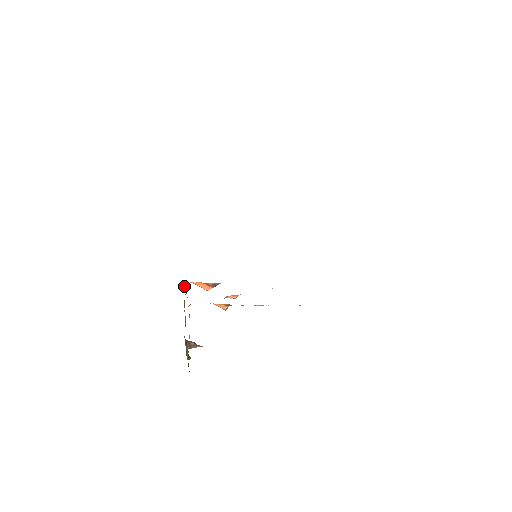
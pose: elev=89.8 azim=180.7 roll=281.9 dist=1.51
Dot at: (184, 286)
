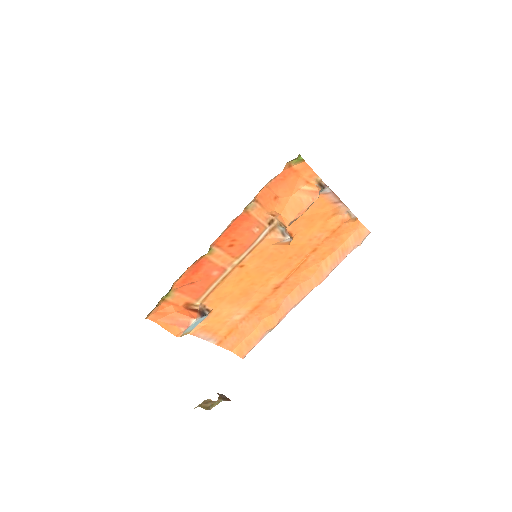
Dot at: (173, 283)
